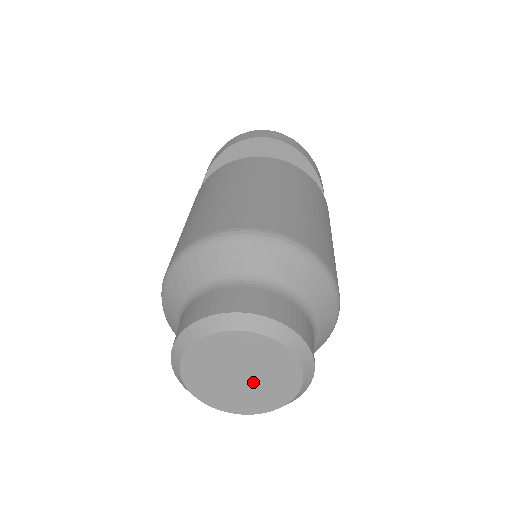
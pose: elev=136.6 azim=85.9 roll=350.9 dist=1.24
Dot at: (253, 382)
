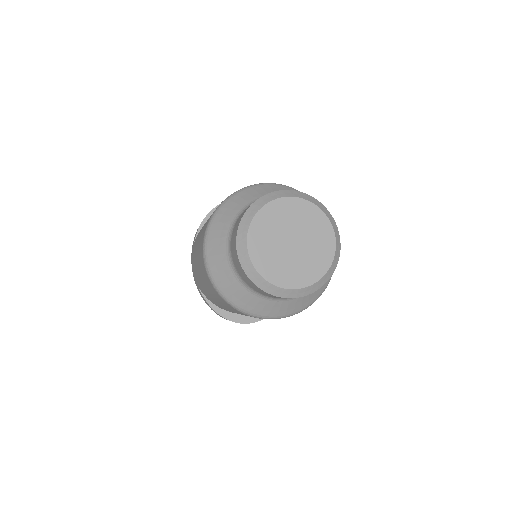
Dot at: (302, 248)
